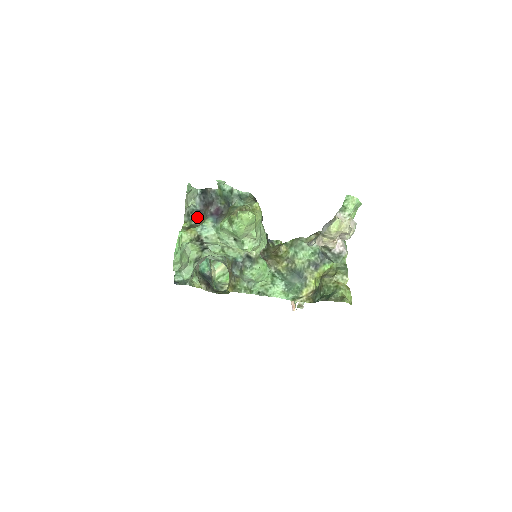
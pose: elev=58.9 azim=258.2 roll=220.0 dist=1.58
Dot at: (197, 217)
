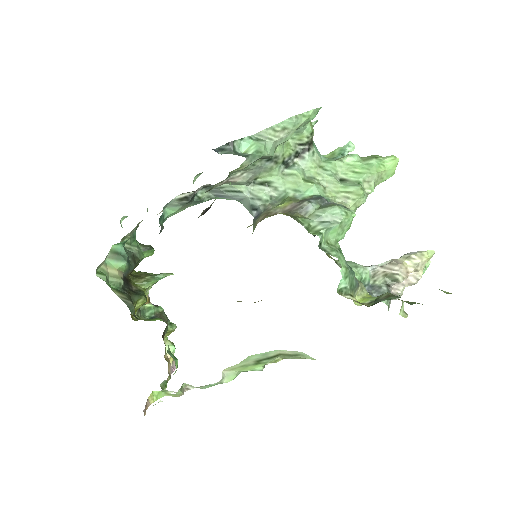
Dot at: occluded
